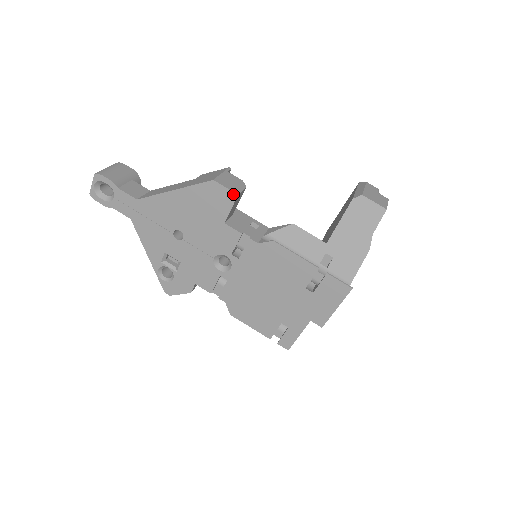
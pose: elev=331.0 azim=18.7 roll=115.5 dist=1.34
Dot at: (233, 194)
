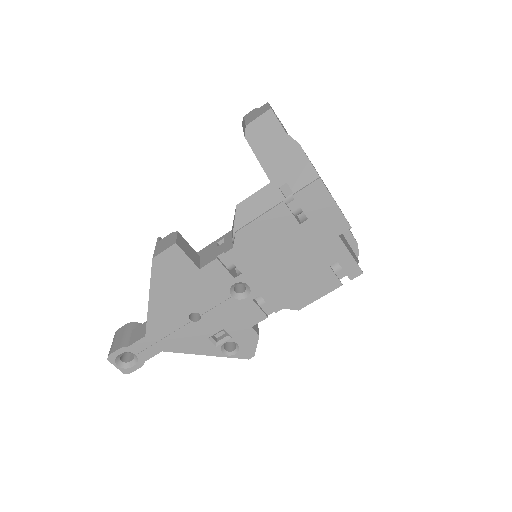
Dot at: (173, 247)
